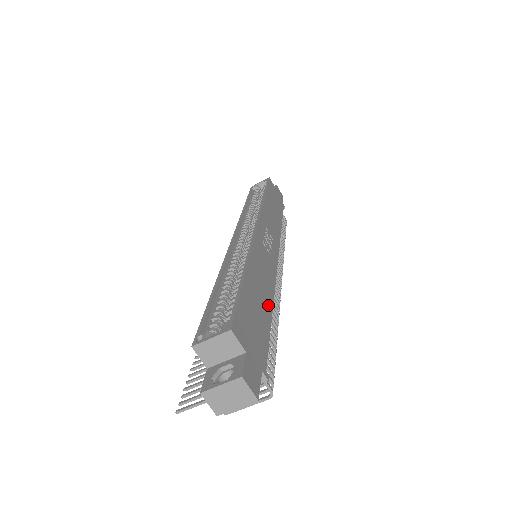
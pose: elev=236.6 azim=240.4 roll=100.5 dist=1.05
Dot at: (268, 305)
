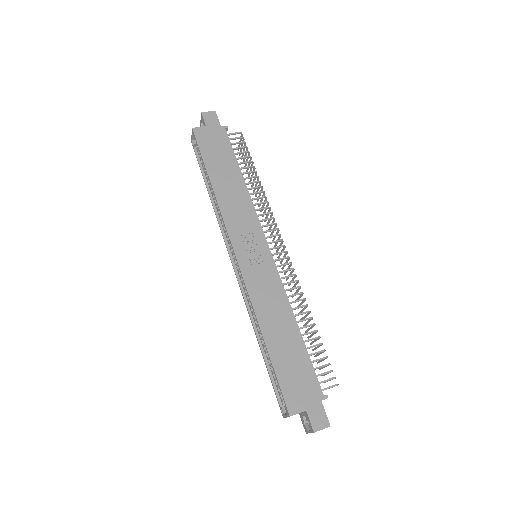
Dot at: (293, 330)
